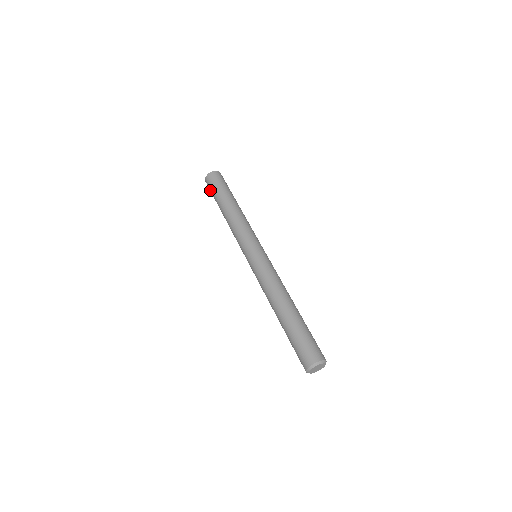
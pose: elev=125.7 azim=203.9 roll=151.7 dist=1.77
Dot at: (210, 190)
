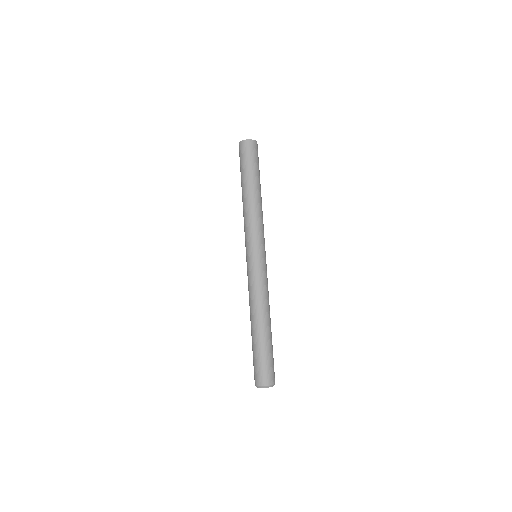
Dot at: (243, 156)
